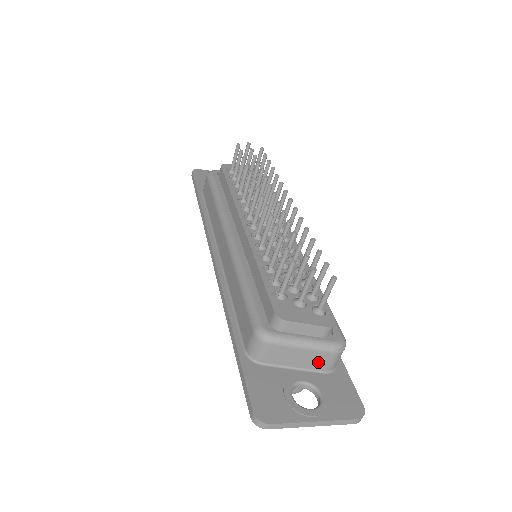
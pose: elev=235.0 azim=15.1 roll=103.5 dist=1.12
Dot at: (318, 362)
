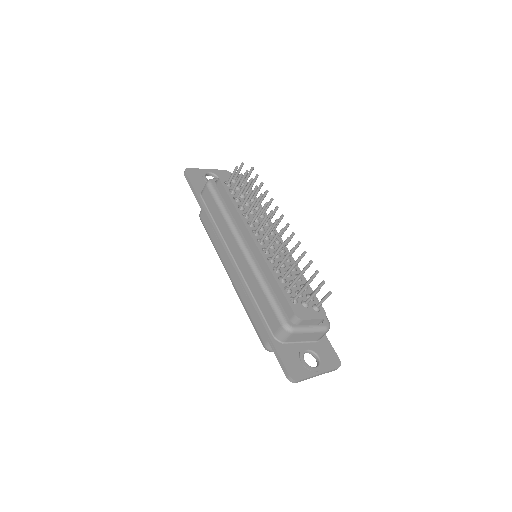
Dot at: (315, 337)
